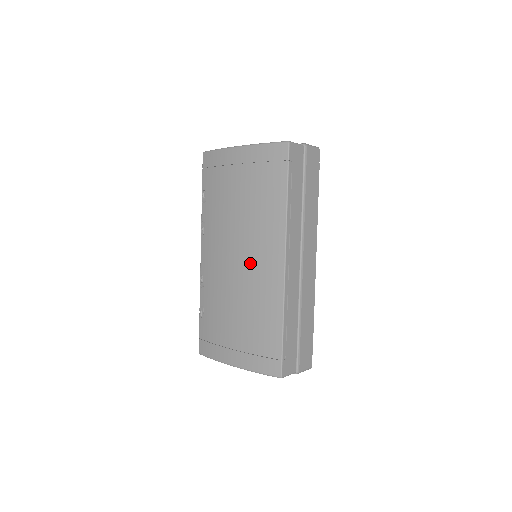
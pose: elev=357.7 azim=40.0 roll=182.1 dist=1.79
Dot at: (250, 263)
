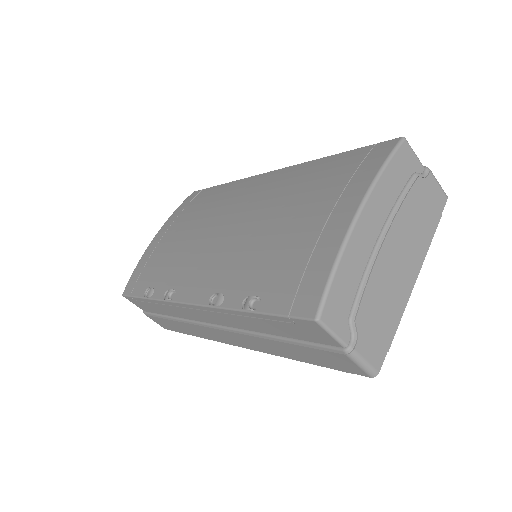
Dot at: (244, 205)
